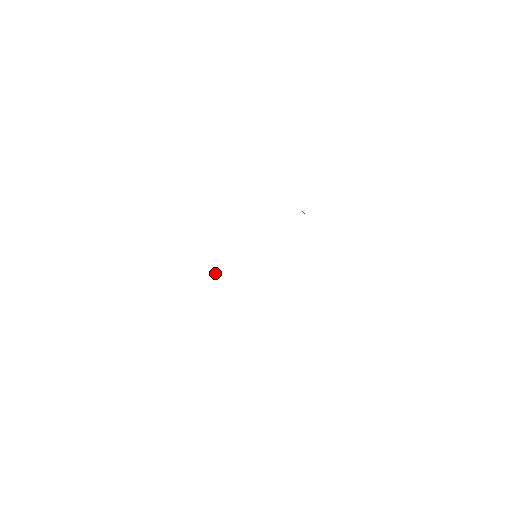
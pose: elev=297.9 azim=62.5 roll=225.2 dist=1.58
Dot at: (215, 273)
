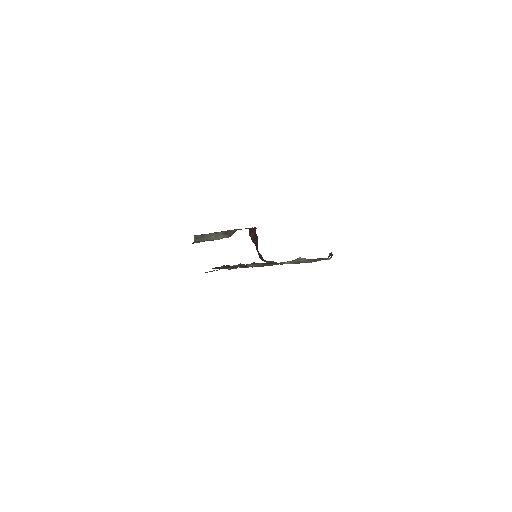
Dot at: occluded
